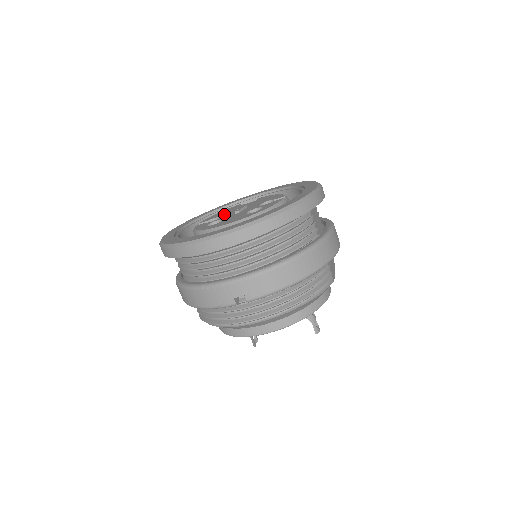
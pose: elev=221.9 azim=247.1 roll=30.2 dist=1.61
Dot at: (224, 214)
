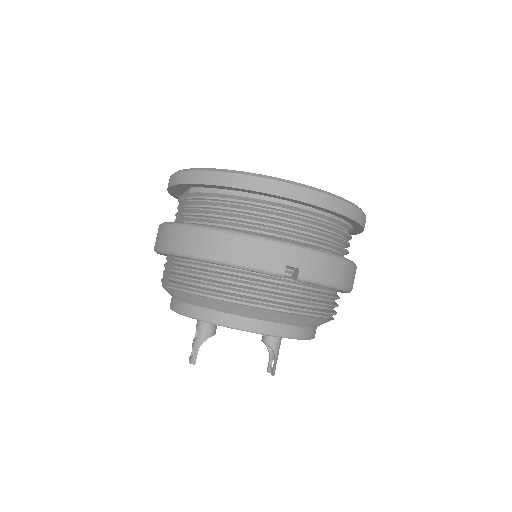
Dot at: occluded
